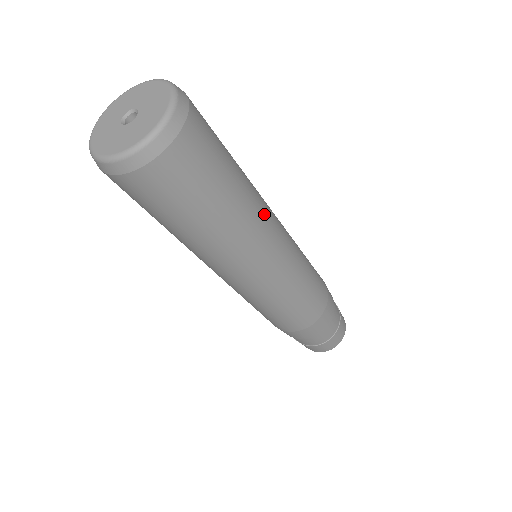
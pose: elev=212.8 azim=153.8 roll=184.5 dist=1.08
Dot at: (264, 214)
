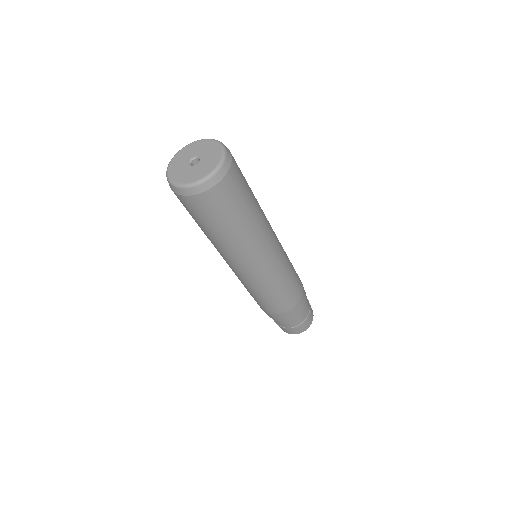
Dot at: occluded
